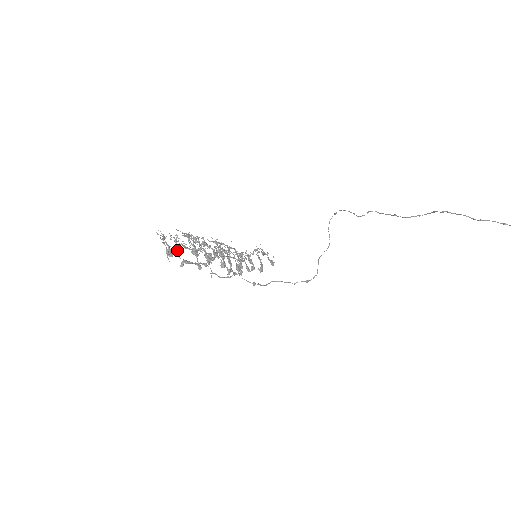
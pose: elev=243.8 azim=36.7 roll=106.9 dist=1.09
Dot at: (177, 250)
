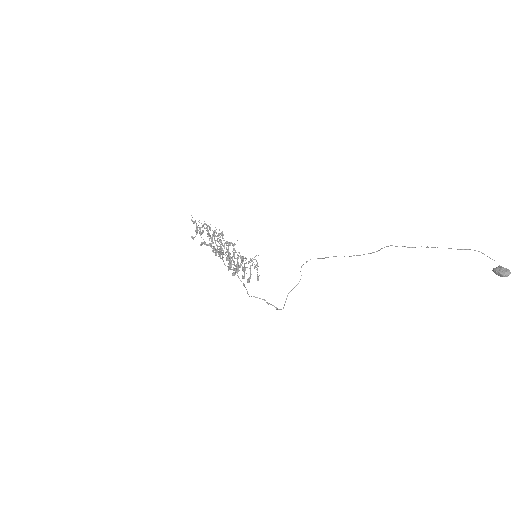
Dot at: (202, 232)
